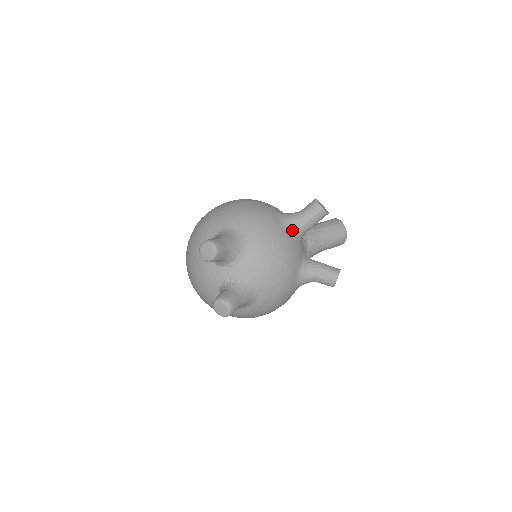
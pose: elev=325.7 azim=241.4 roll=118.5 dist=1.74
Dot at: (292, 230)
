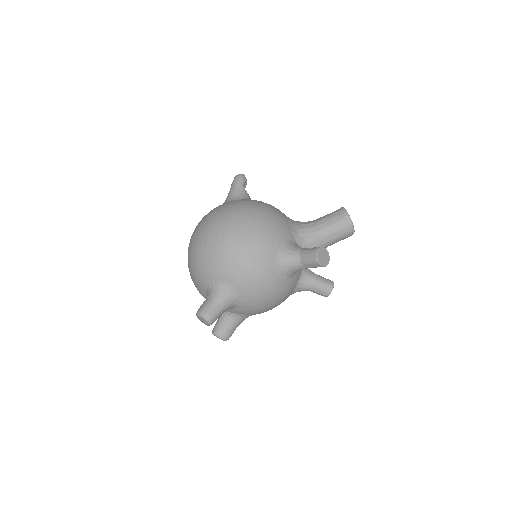
Dot at: (288, 274)
